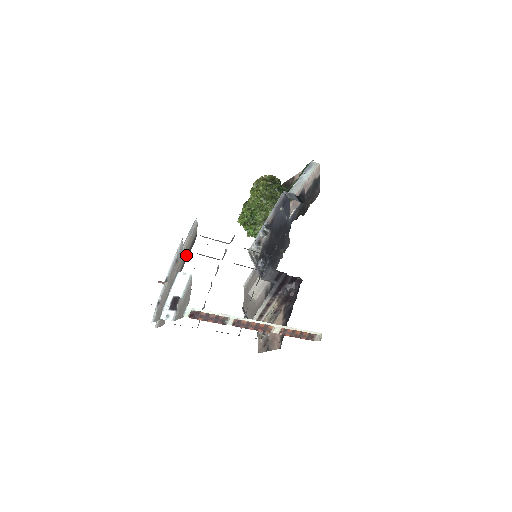
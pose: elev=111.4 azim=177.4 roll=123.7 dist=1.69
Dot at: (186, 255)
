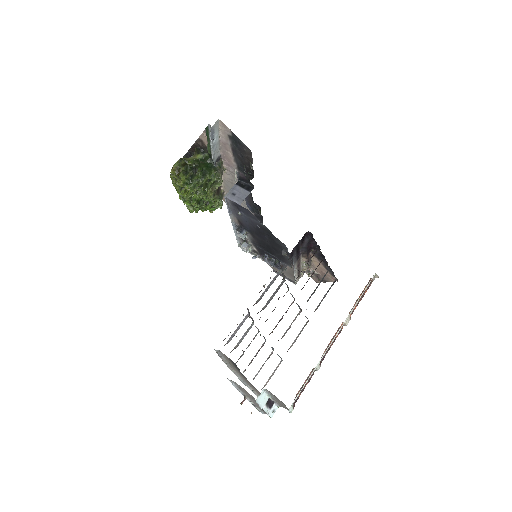
Dot at: occluded
